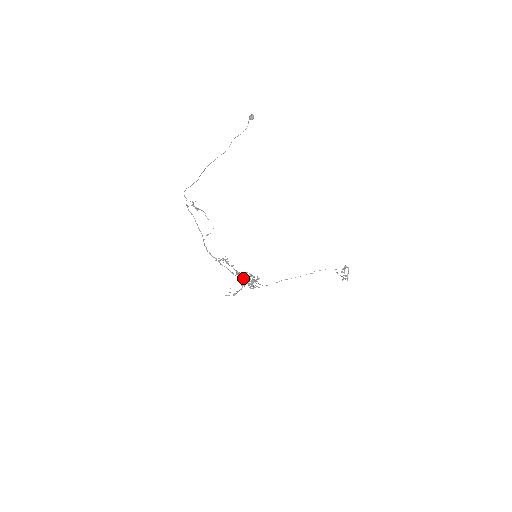
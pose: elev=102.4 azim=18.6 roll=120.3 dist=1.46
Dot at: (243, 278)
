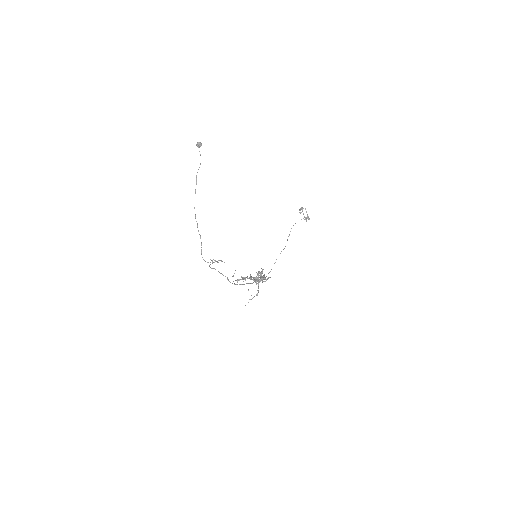
Dot at: occluded
